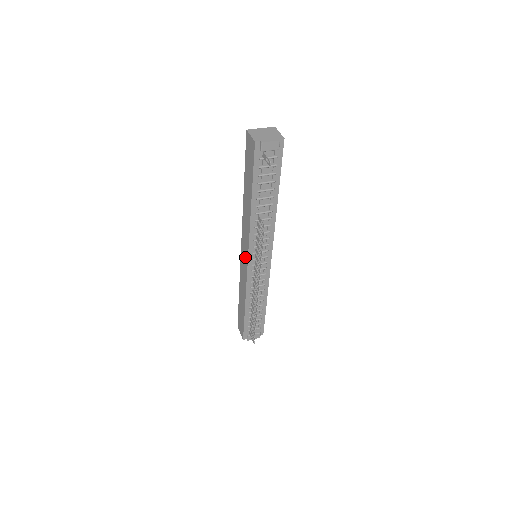
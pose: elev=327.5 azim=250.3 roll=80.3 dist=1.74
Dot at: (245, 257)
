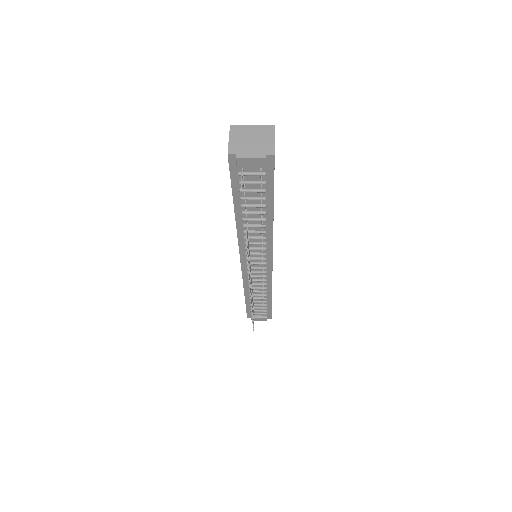
Dot at: occluded
